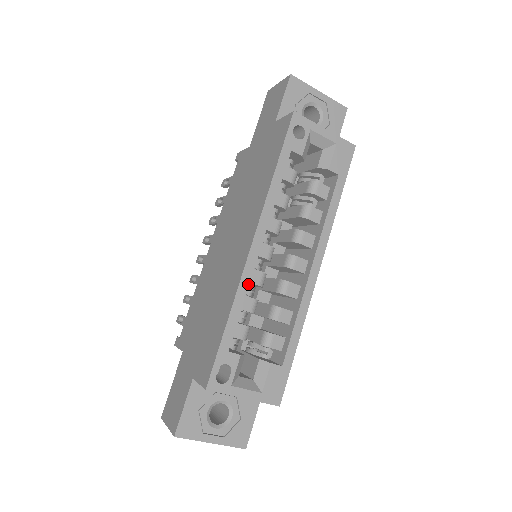
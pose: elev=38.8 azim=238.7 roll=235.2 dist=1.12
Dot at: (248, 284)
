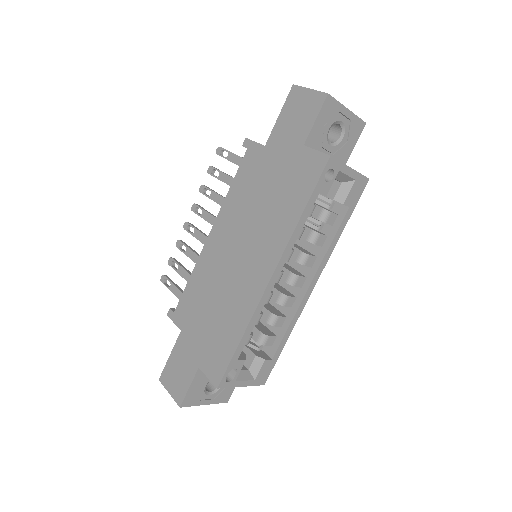
Dot at: (261, 309)
